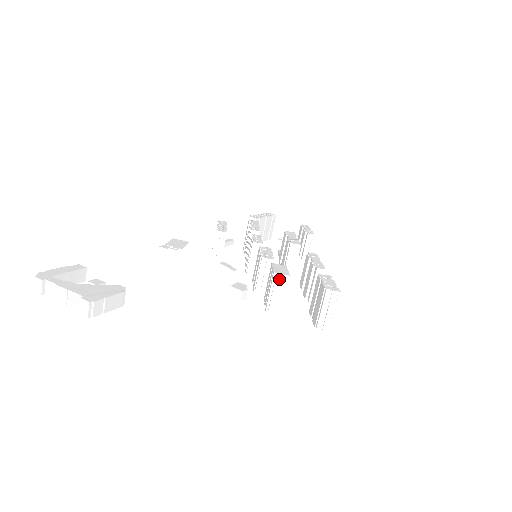
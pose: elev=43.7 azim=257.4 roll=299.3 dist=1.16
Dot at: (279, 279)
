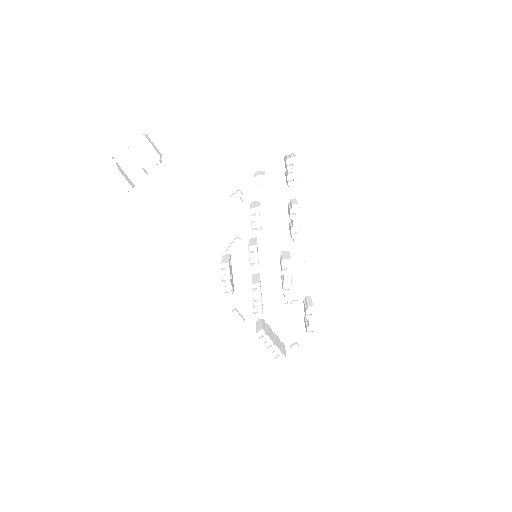
Dot at: (258, 172)
